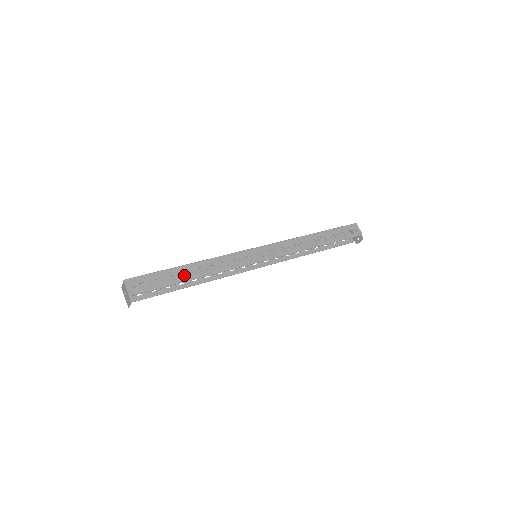
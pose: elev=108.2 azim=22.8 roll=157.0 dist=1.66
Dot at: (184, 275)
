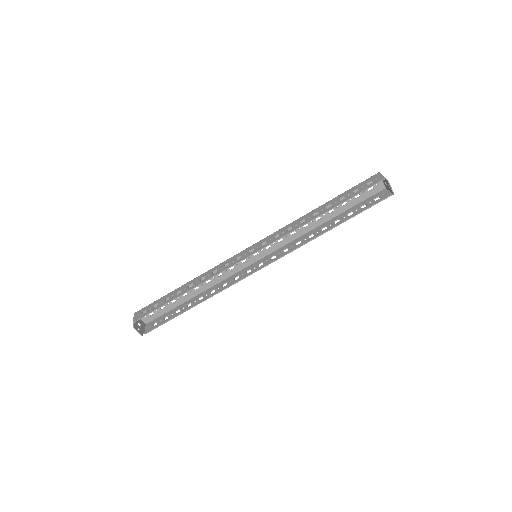
Dot at: (194, 299)
